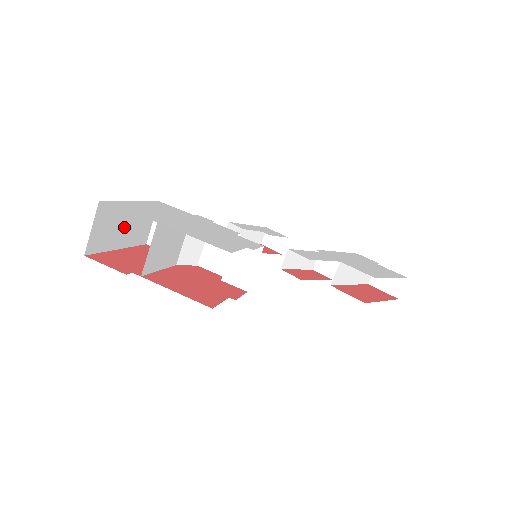
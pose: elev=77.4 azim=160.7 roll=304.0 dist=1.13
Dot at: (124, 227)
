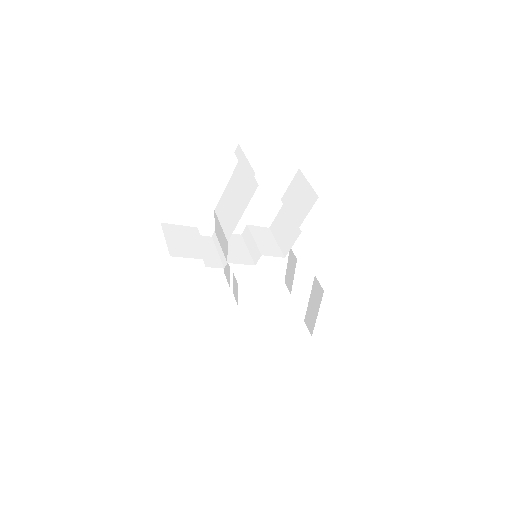
Dot at: occluded
